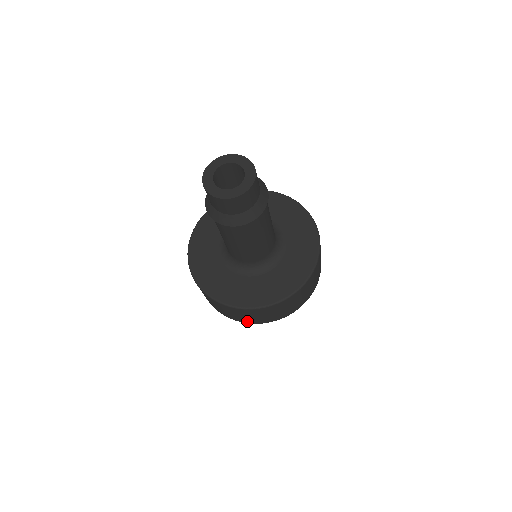
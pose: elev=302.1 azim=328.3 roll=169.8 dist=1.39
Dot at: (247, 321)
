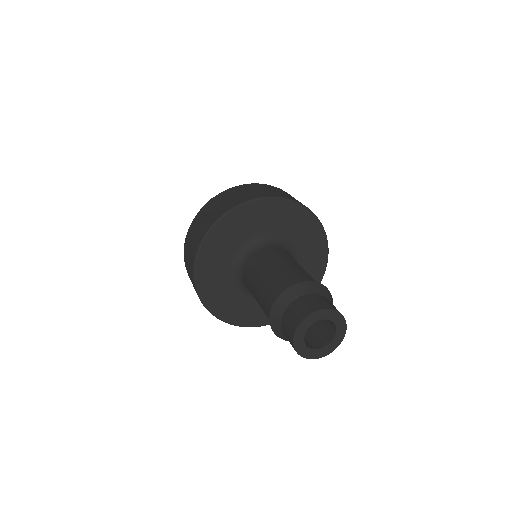
Dot at: occluded
